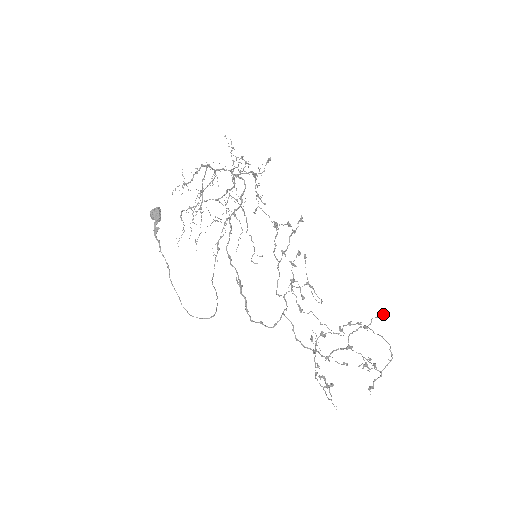
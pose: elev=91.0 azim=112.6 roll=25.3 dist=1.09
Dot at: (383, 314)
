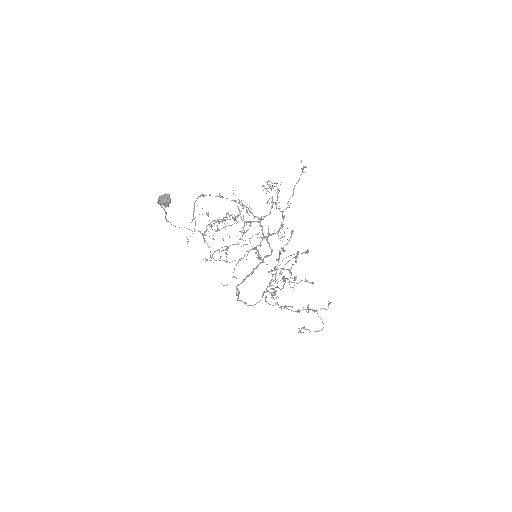
Dot at: occluded
